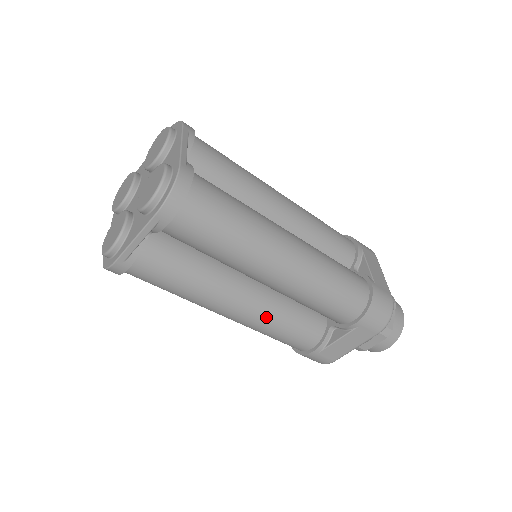
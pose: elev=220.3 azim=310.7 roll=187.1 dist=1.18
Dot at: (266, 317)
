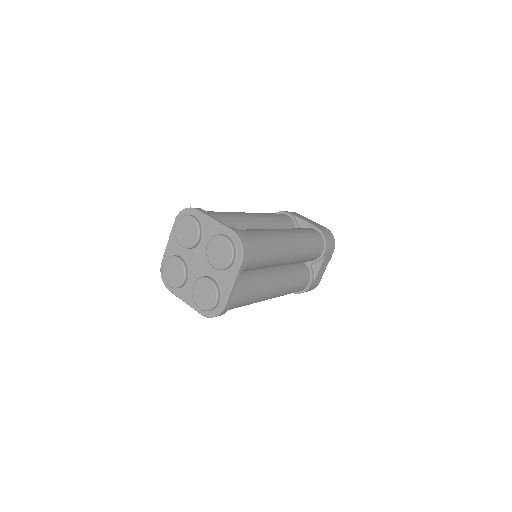
Dot at: (287, 283)
